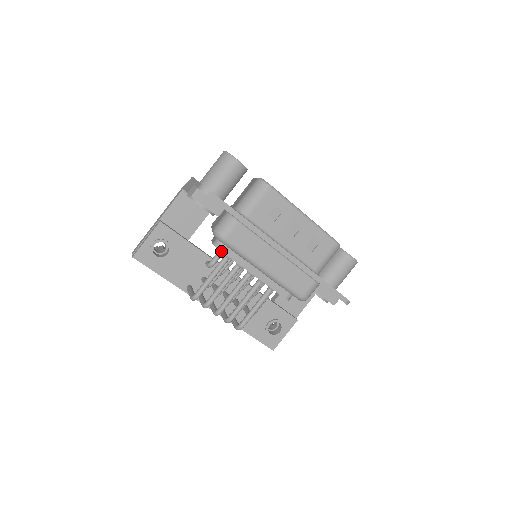
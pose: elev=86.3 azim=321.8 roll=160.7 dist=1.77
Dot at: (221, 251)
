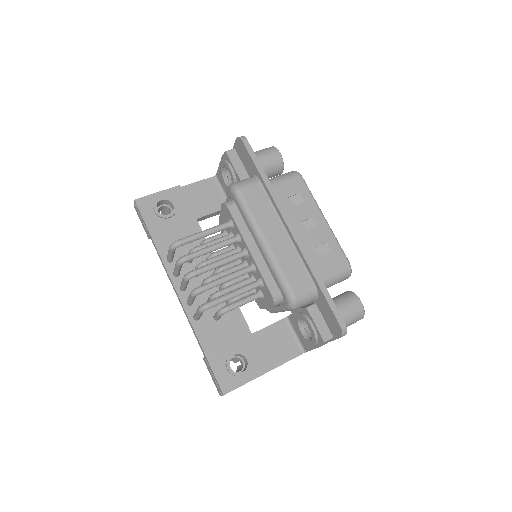
Dot at: (228, 208)
